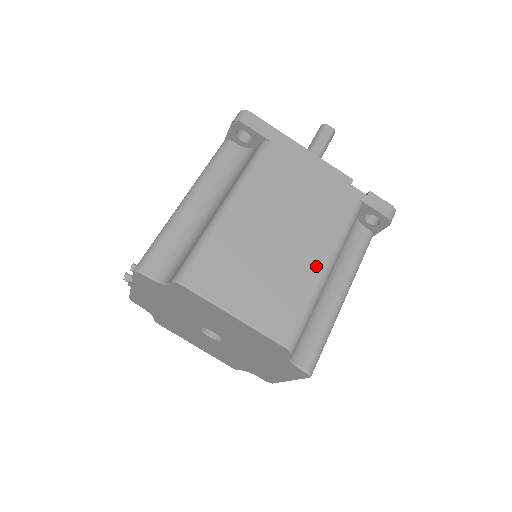
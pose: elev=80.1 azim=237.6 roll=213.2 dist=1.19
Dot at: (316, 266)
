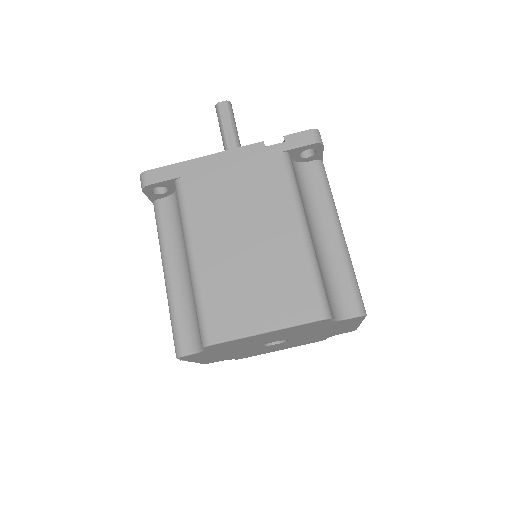
Dot at: (292, 237)
